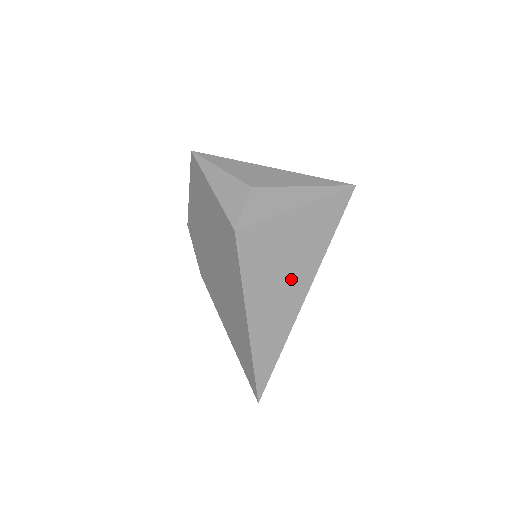
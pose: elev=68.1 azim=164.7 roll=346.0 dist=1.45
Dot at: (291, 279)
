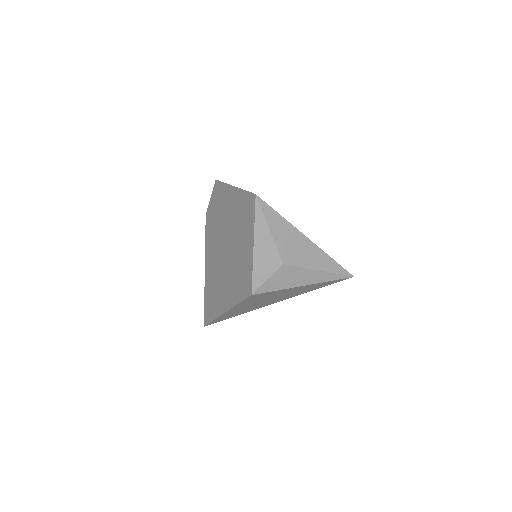
Dot at: (269, 301)
